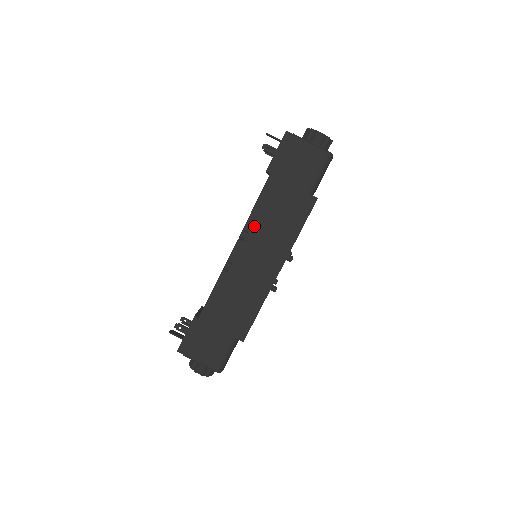
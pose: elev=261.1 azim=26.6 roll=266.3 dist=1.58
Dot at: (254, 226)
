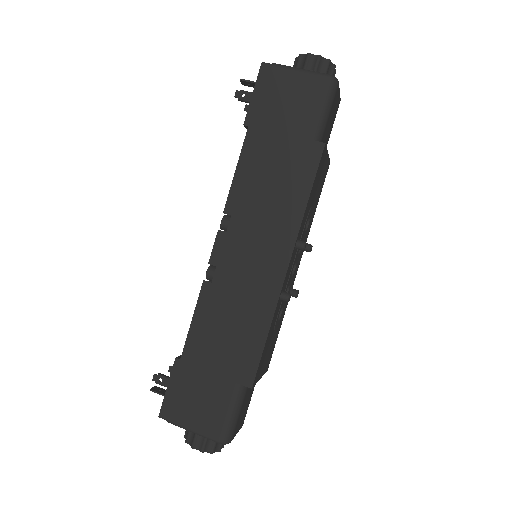
Dot at: (238, 205)
